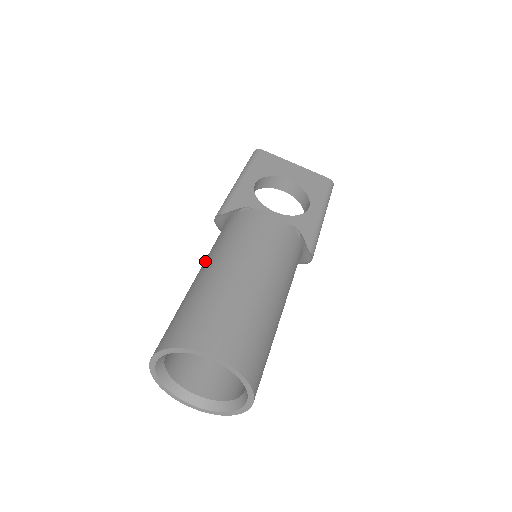
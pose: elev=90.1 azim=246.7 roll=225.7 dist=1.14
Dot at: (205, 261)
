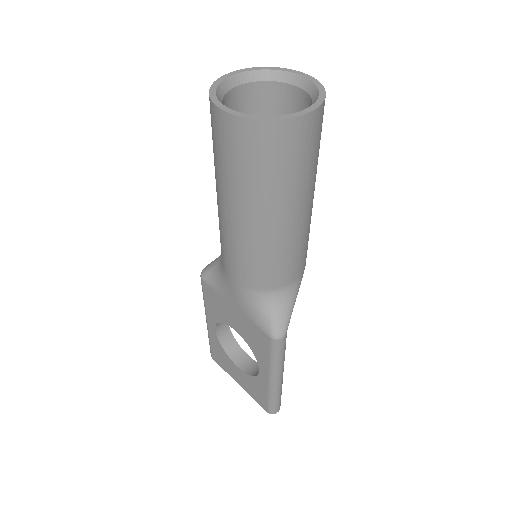
Dot at: occluded
